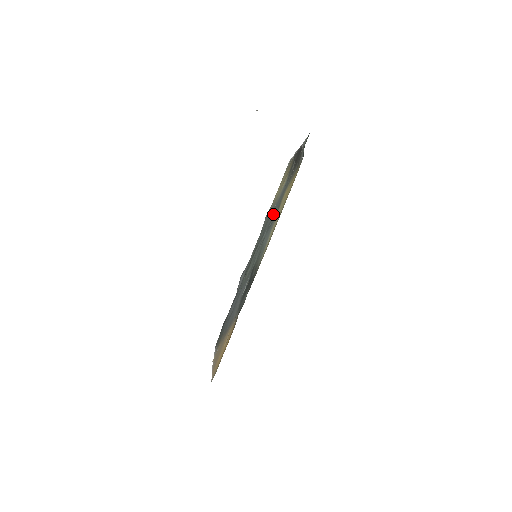
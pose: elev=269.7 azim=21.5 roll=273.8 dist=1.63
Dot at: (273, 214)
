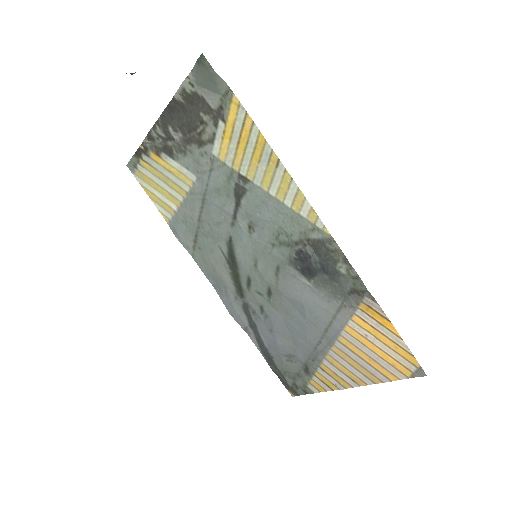
Dot at: (225, 199)
